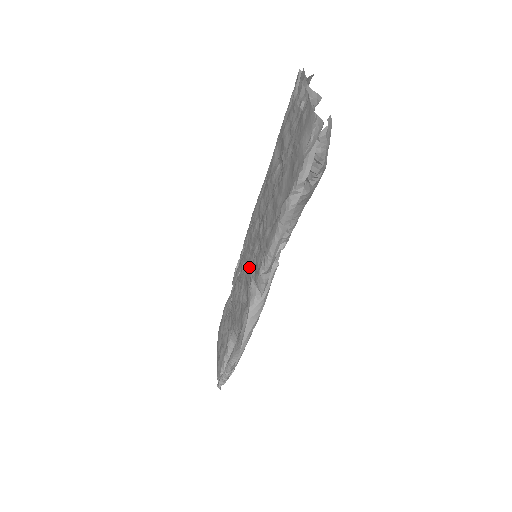
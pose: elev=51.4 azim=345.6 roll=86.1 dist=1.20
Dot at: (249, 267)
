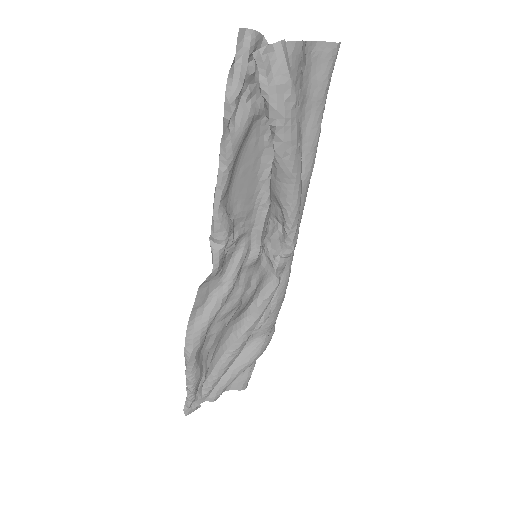
Dot at: (240, 261)
